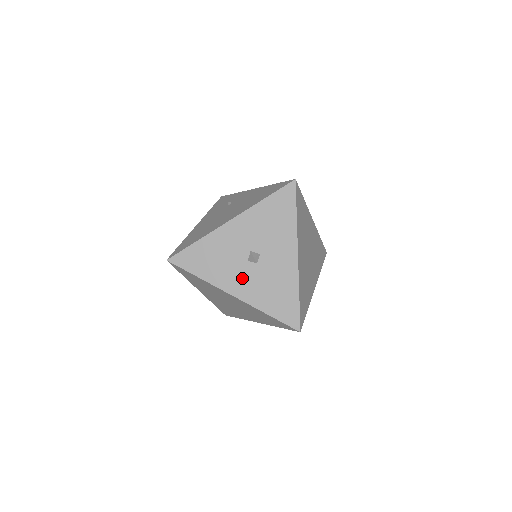
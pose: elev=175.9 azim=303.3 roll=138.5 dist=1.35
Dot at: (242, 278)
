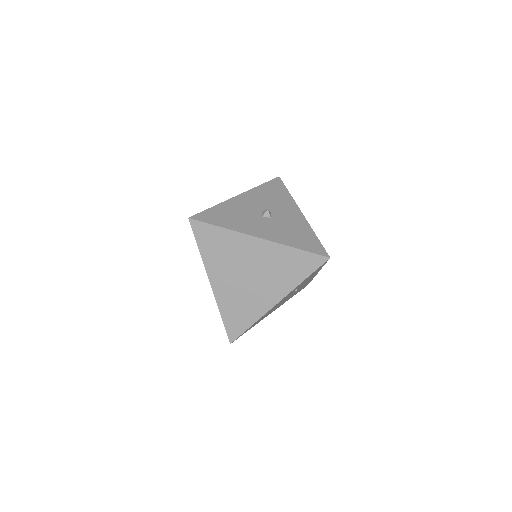
Dot at: (262, 226)
